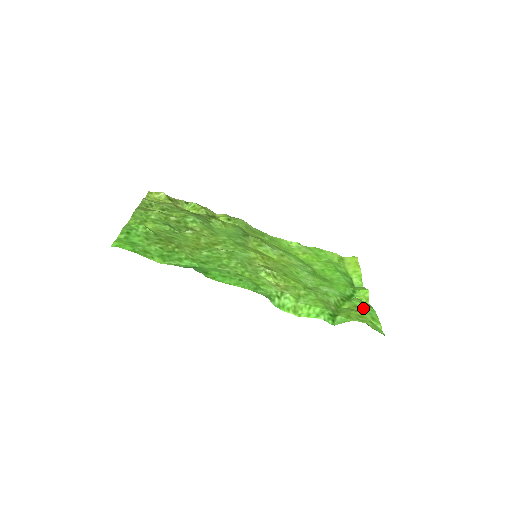
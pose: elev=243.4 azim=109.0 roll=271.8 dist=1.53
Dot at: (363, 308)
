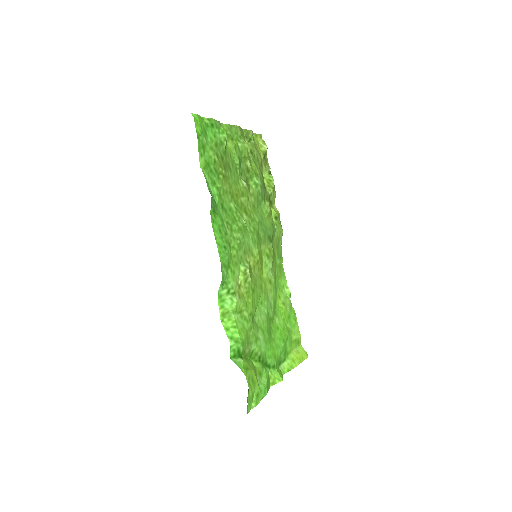
Dot at: (263, 382)
